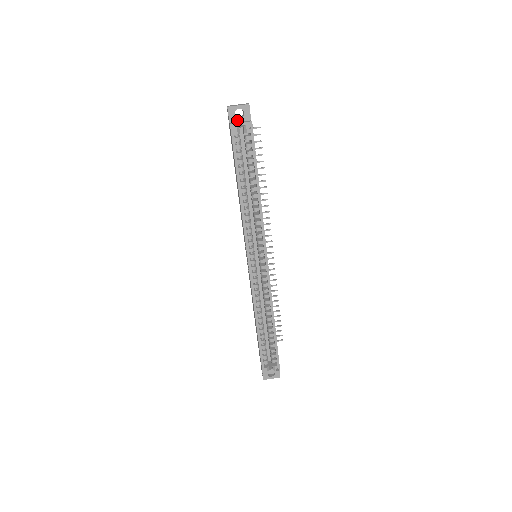
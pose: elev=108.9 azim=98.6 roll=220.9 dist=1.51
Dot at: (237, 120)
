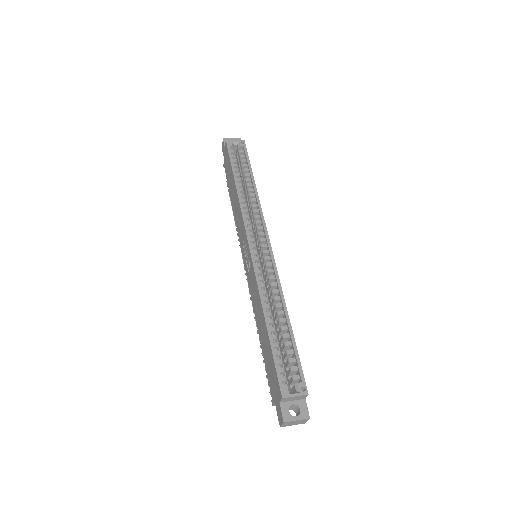
Dot at: occluded
